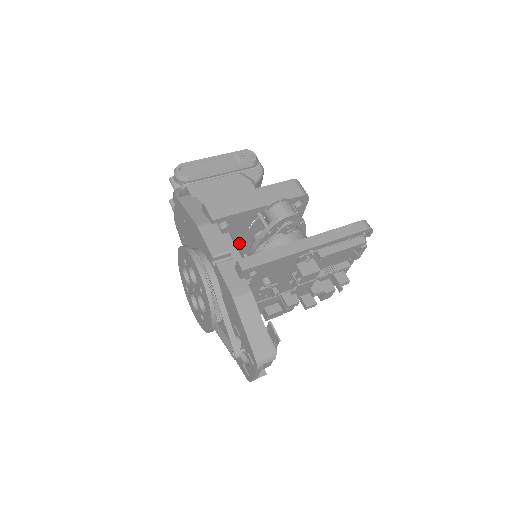
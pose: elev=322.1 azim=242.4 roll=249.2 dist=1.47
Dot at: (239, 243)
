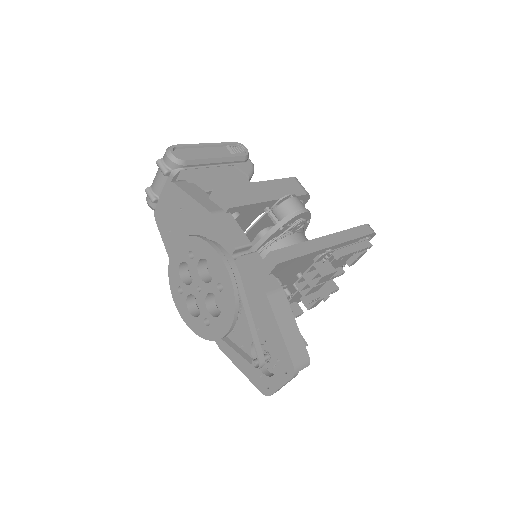
Dot at: occluded
